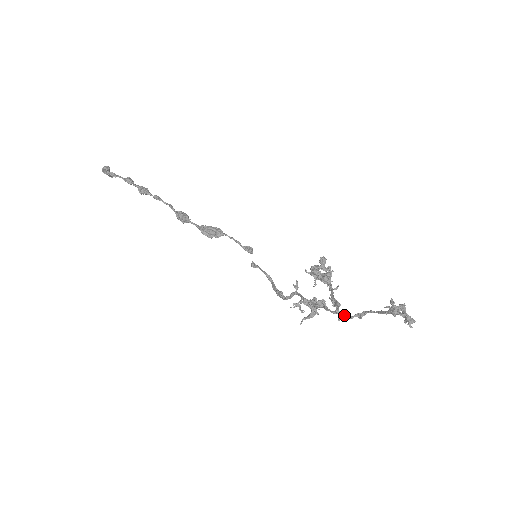
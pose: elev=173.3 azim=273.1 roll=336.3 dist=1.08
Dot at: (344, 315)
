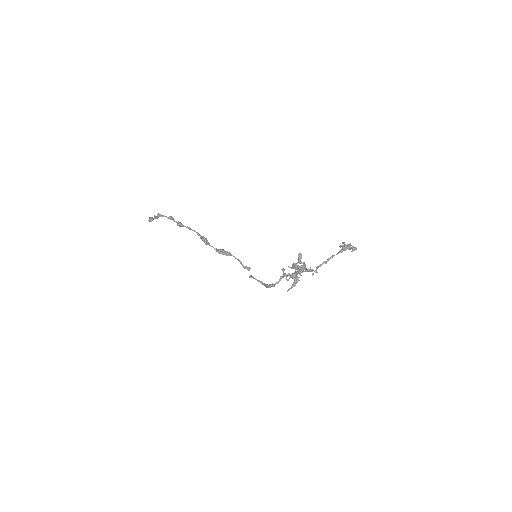
Dot at: (316, 268)
